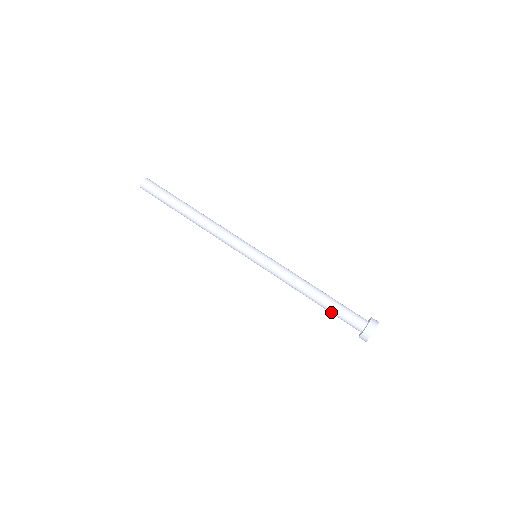
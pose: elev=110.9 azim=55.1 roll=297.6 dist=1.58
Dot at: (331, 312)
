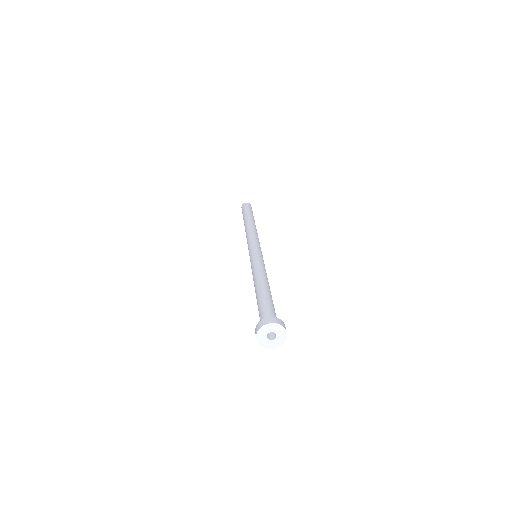
Dot at: occluded
